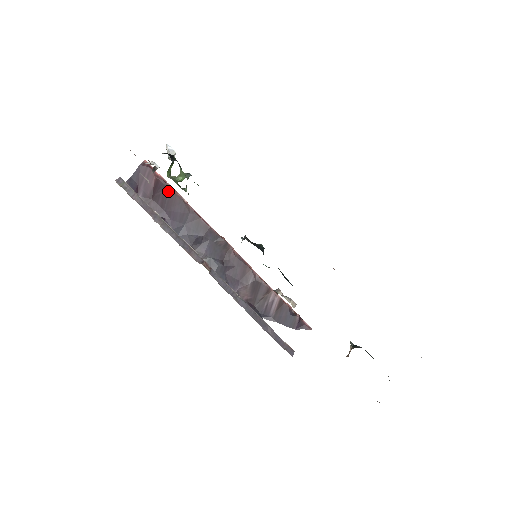
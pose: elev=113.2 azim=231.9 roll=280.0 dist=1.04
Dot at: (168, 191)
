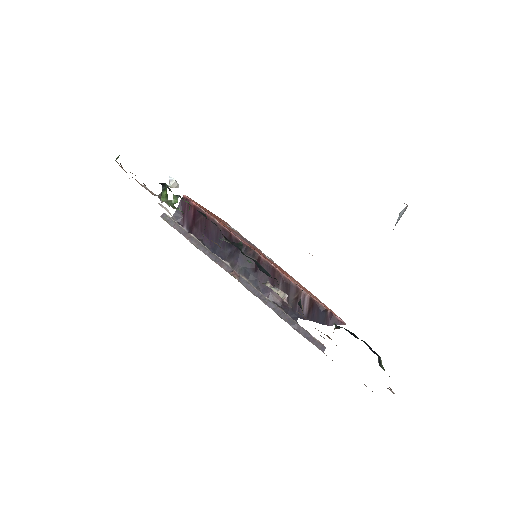
Dot at: (203, 216)
